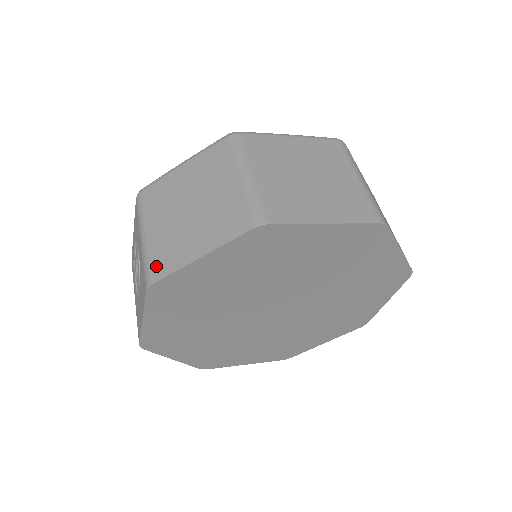
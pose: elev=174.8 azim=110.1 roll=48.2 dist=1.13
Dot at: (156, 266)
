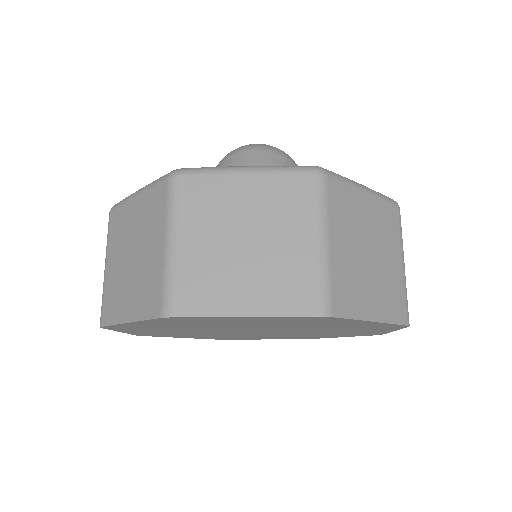
Dot at: (105, 309)
